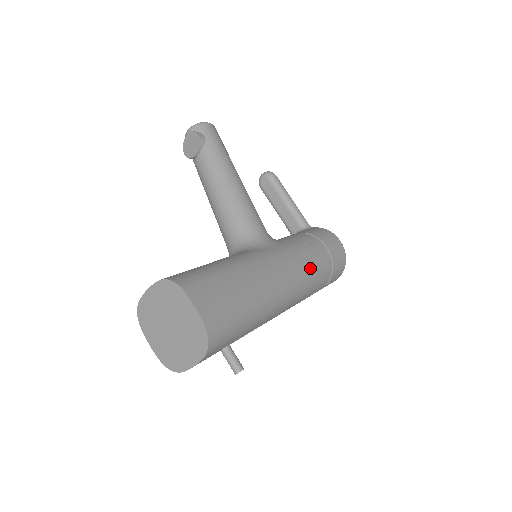
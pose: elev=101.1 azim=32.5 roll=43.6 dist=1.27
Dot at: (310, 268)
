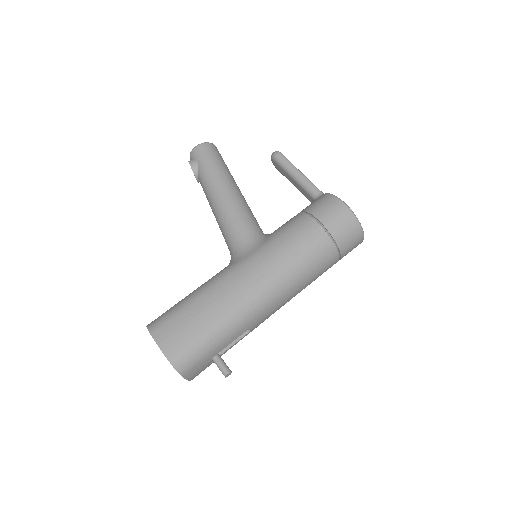
Dot at: (292, 258)
